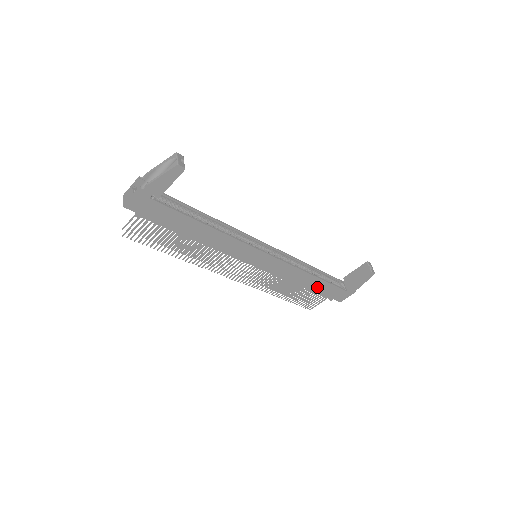
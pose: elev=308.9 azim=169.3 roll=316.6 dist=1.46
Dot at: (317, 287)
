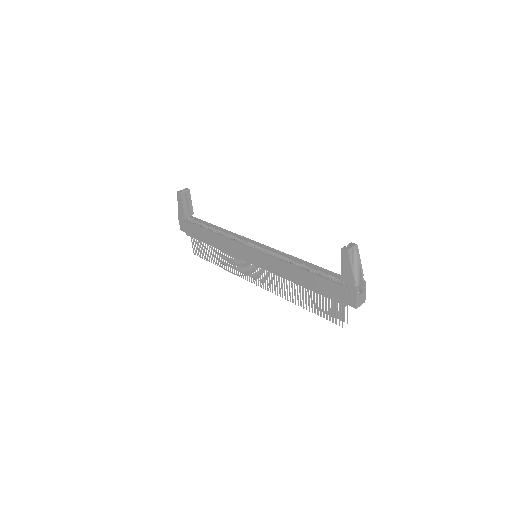
Dot at: (314, 284)
